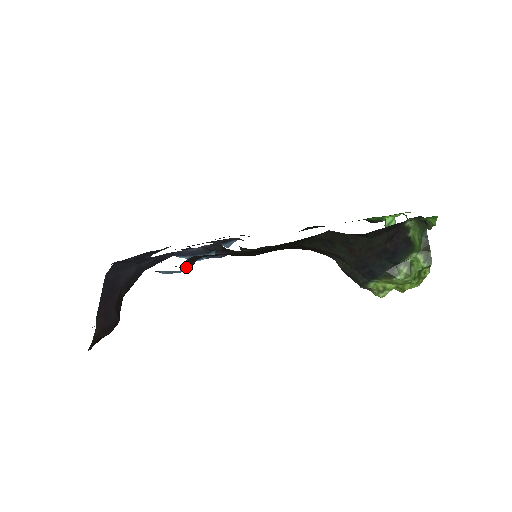
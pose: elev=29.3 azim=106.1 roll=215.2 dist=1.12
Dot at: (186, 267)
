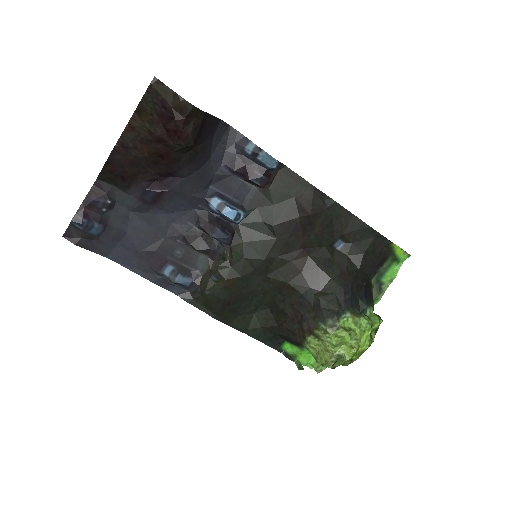
Dot at: (276, 167)
